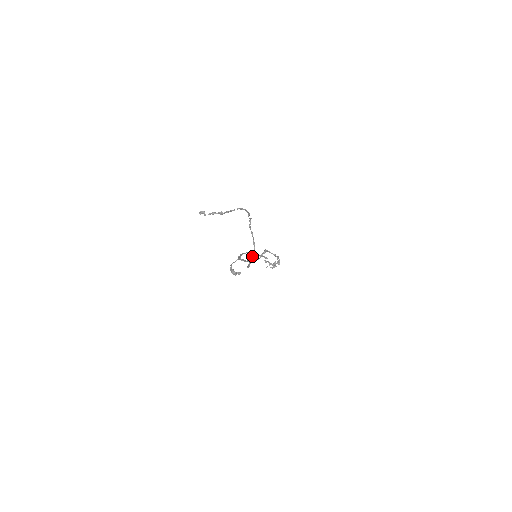
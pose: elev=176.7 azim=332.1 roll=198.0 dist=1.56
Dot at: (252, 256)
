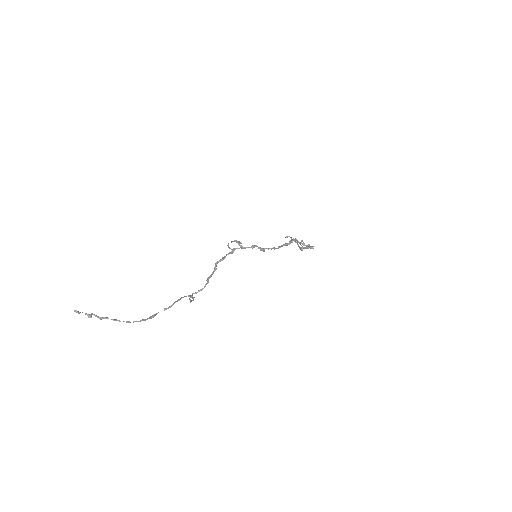
Dot at: (259, 248)
